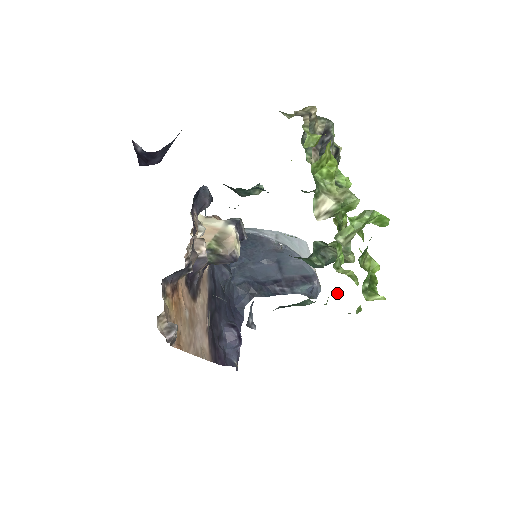
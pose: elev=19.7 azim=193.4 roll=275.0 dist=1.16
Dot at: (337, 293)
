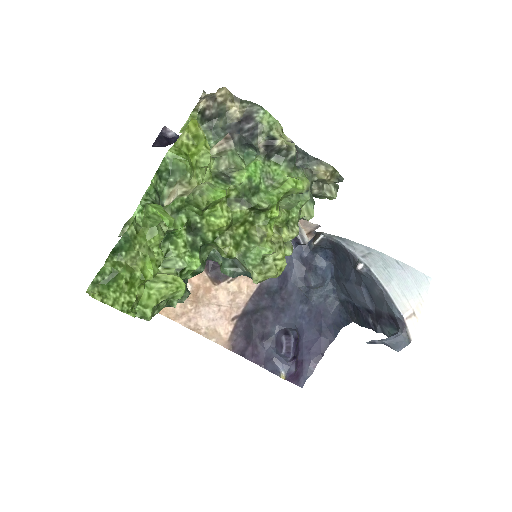
Dot at: occluded
